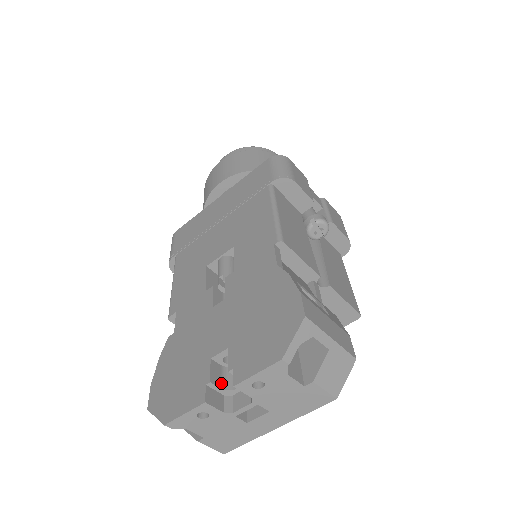
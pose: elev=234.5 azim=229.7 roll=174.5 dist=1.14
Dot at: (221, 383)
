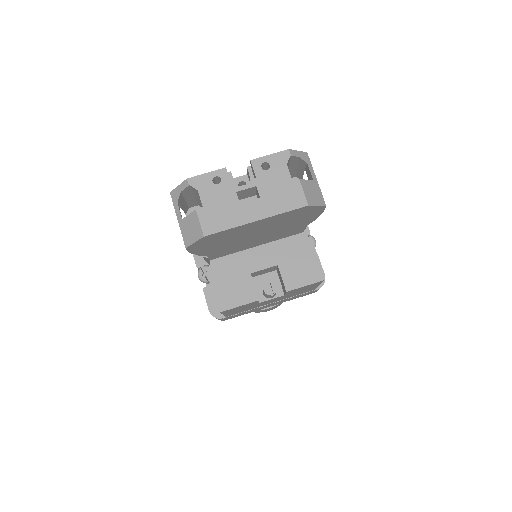
Dot at: (234, 183)
